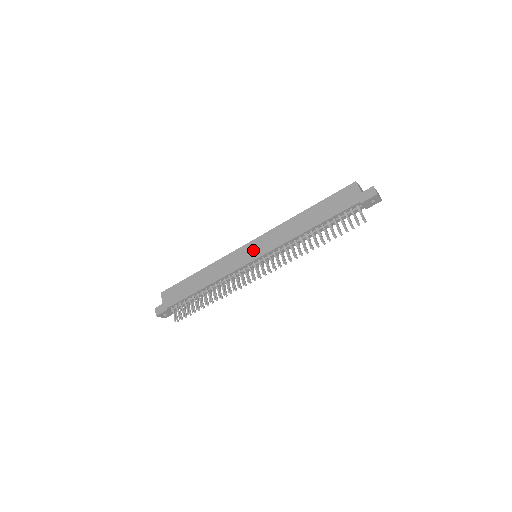
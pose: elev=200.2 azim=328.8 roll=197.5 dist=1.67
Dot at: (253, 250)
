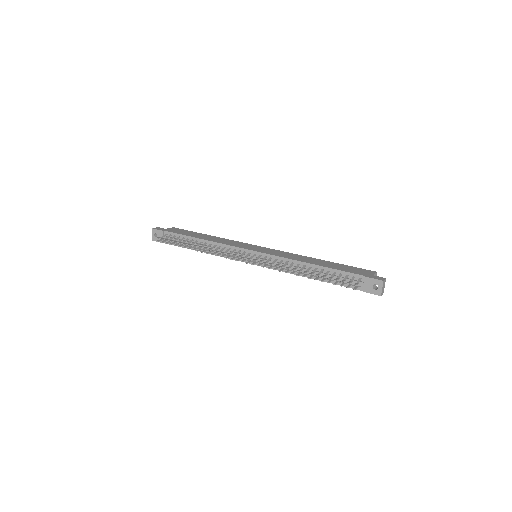
Dot at: (260, 249)
